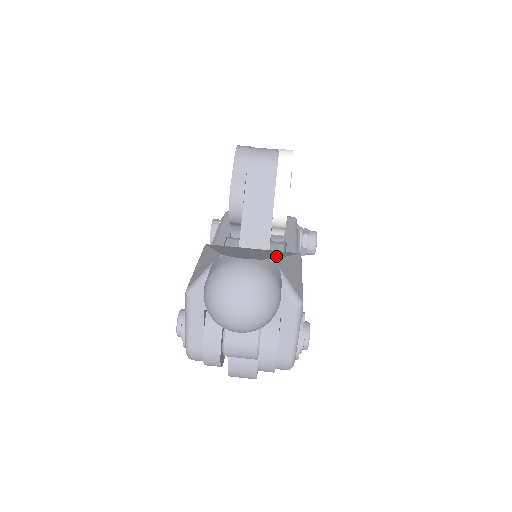
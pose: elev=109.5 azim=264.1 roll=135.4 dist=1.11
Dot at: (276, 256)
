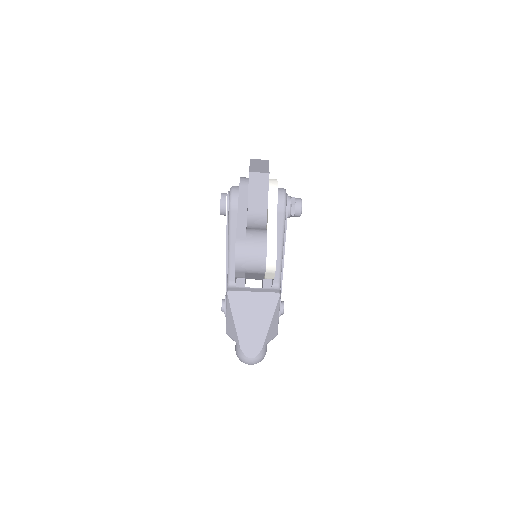
Dot at: (265, 332)
